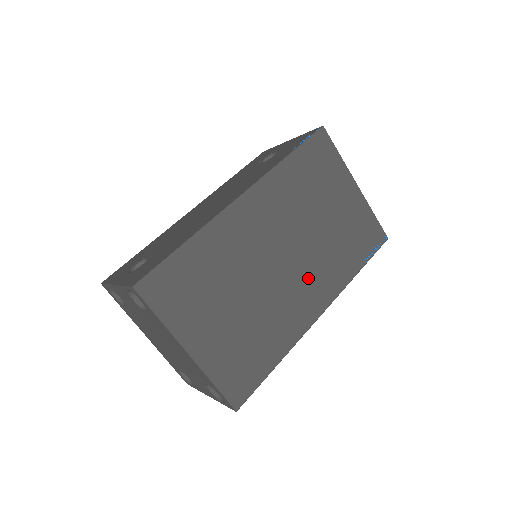
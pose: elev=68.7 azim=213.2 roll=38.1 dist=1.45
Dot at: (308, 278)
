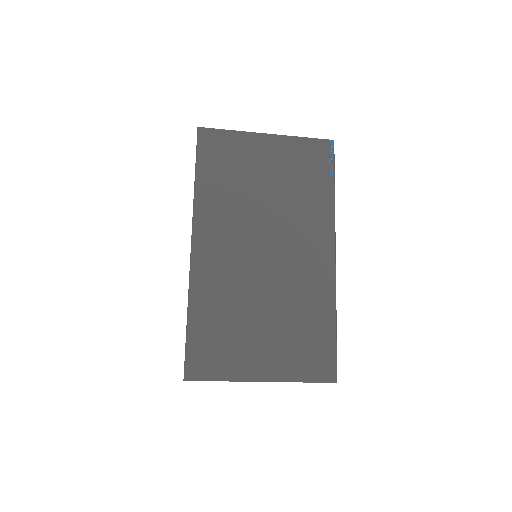
Dot at: (298, 242)
